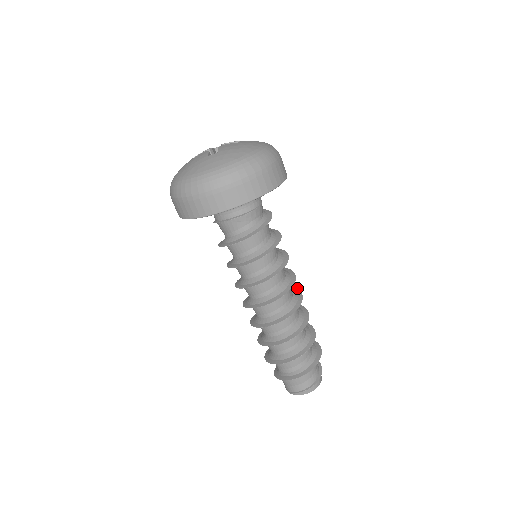
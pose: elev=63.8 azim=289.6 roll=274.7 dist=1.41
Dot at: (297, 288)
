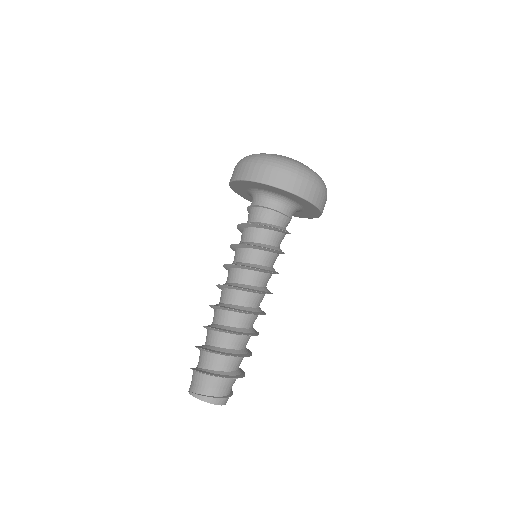
Dot at: occluded
